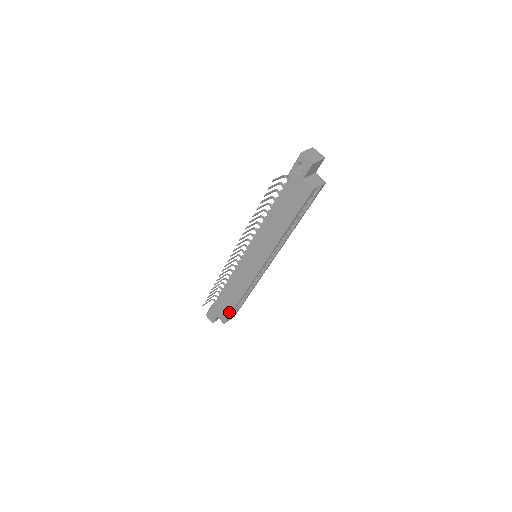
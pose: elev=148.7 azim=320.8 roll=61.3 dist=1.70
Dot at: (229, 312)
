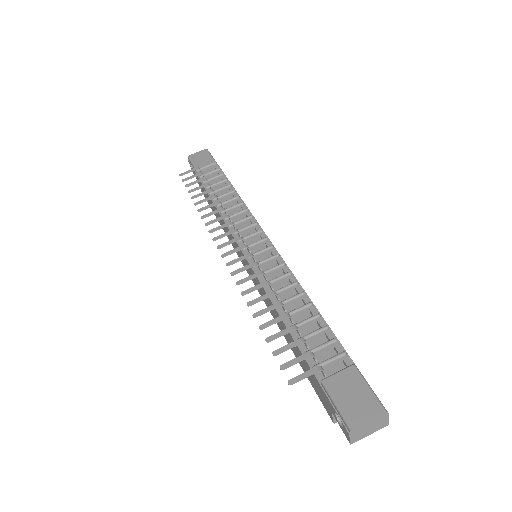
Dot at: (209, 204)
